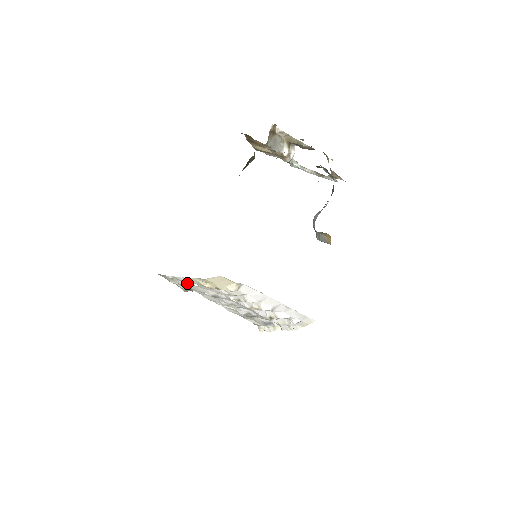
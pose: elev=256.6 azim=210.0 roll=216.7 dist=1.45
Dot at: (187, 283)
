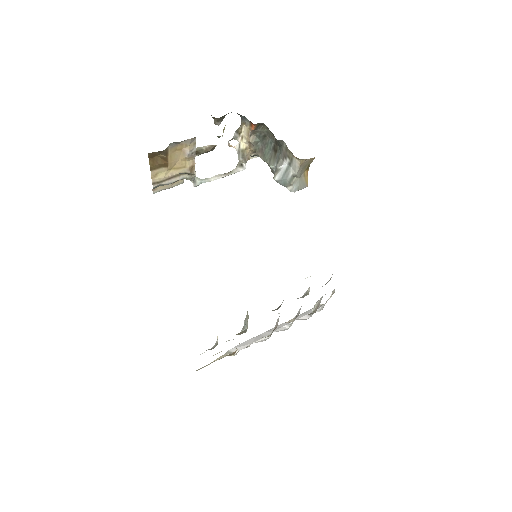
Dot at: occluded
